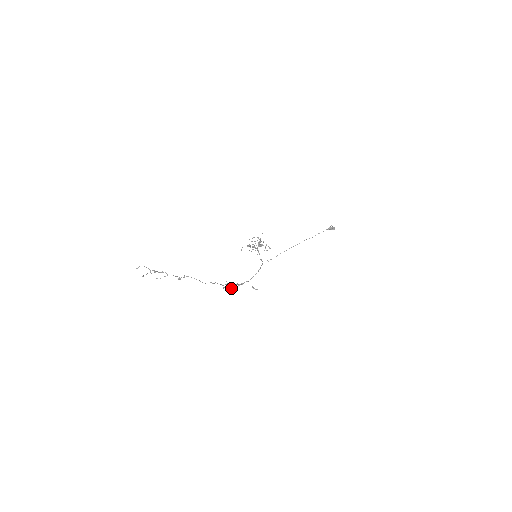
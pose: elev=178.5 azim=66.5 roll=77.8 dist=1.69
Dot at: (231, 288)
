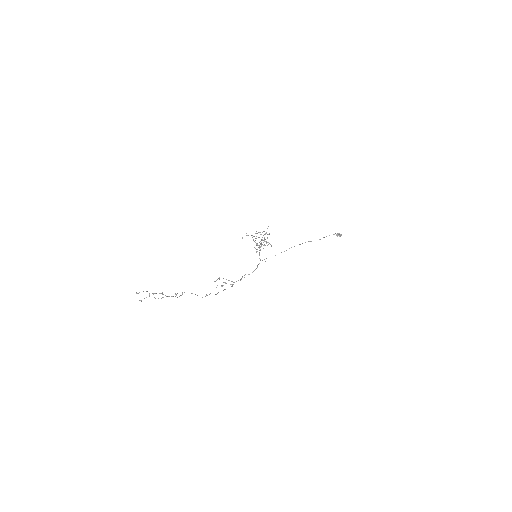
Dot at: (222, 286)
